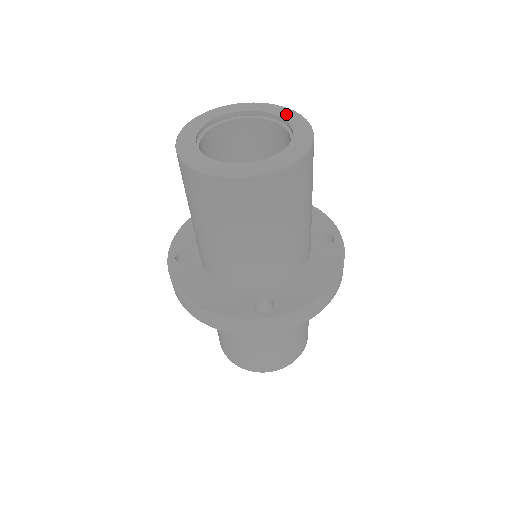
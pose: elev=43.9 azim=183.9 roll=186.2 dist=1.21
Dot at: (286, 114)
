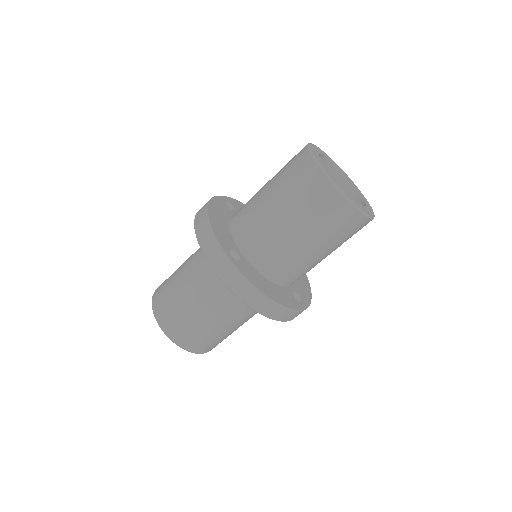
Dot at: (369, 206)
